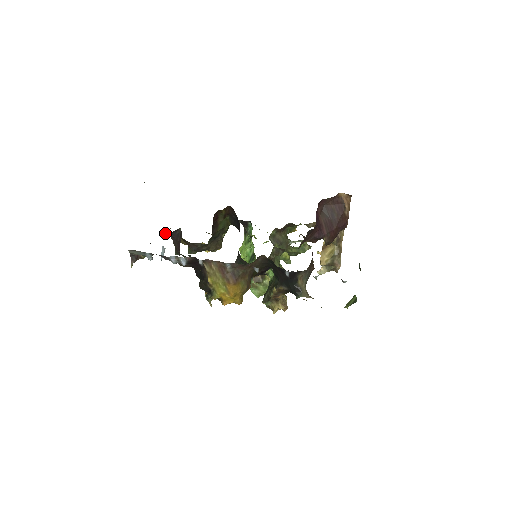
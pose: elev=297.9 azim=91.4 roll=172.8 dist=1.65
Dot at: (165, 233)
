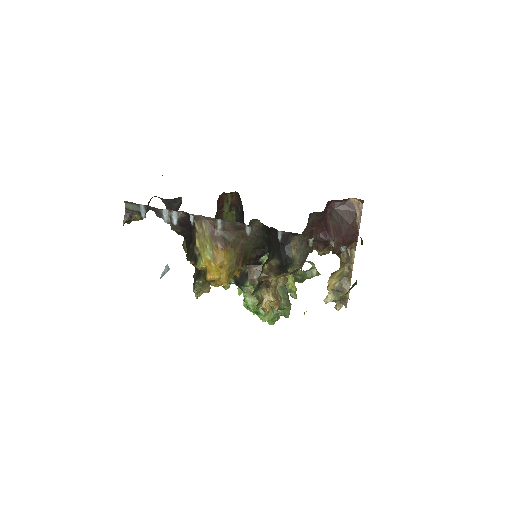
Dot at: (166, 203)
